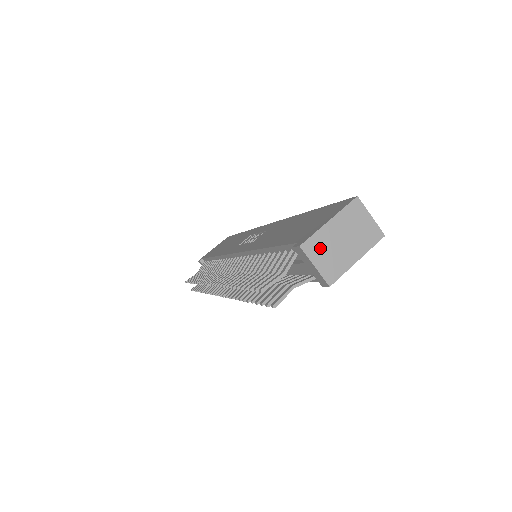
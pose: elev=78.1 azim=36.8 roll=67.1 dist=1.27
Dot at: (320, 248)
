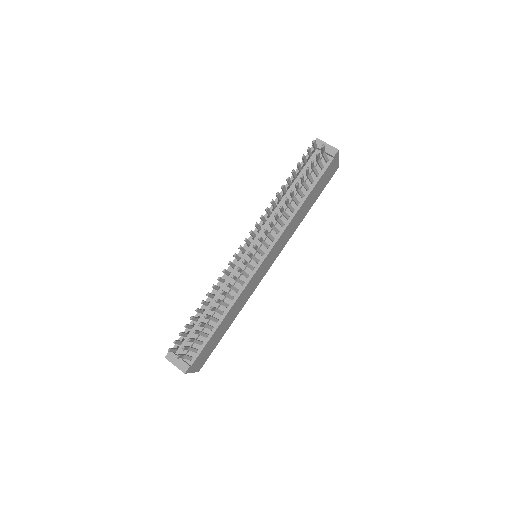
Dot at: occluded
